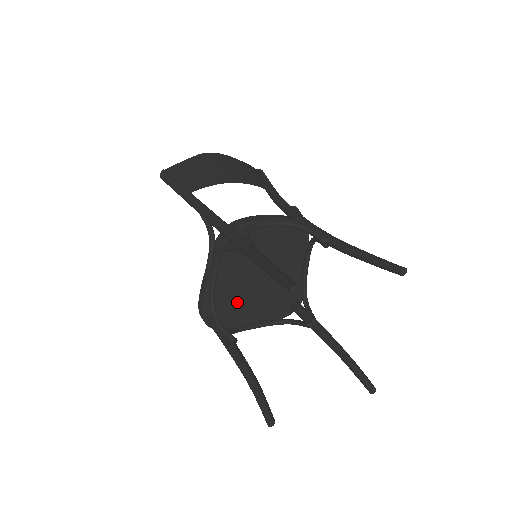
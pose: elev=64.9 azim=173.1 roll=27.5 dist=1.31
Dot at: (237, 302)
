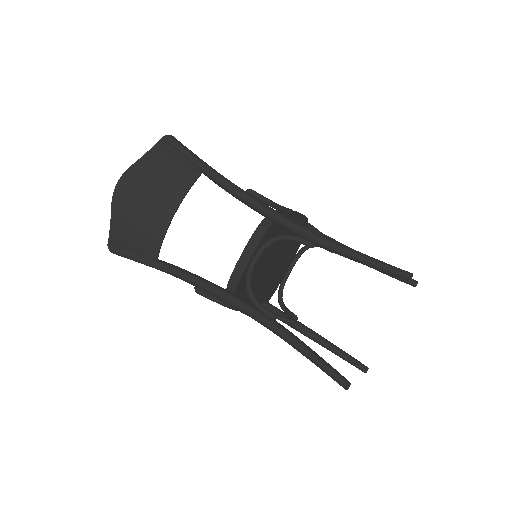
Dot at: (269, 284)
